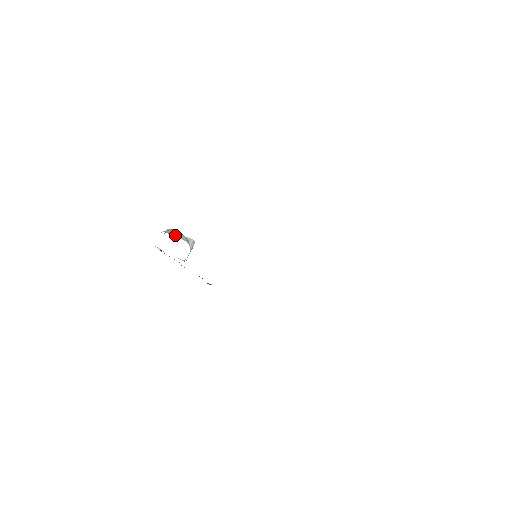
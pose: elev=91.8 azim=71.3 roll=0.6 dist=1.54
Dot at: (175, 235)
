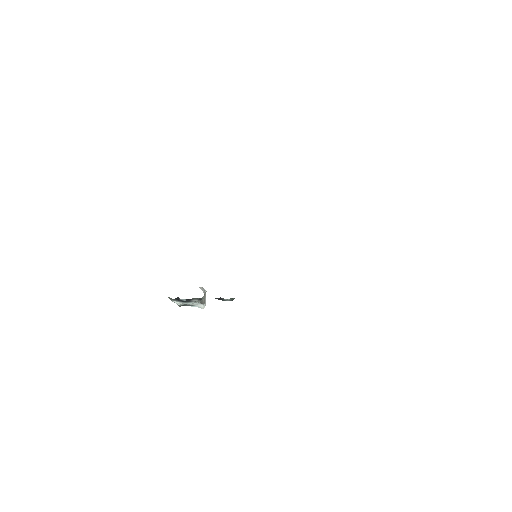
Dot at: occluded
